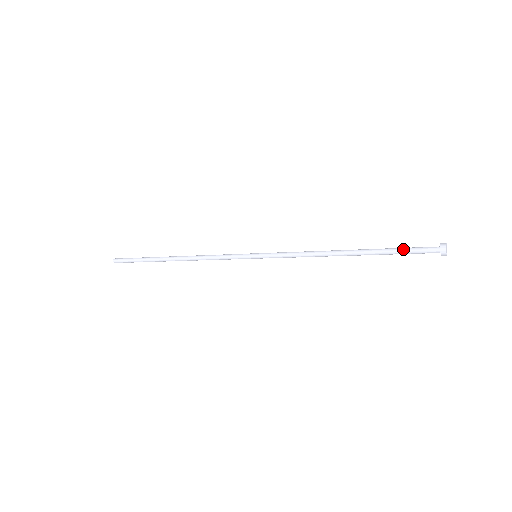
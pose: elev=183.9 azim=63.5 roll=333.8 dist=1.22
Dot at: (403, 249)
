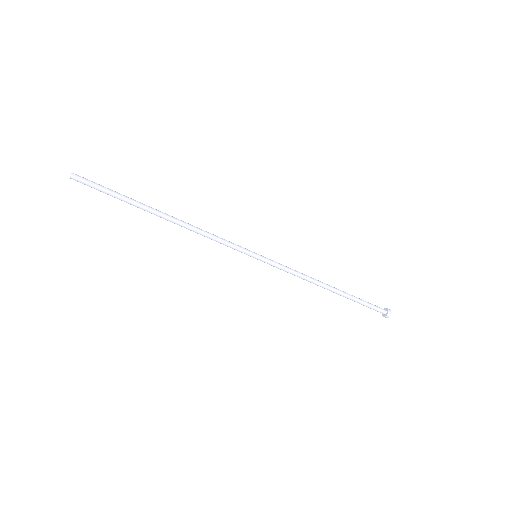
Dot at: (365, 301)
